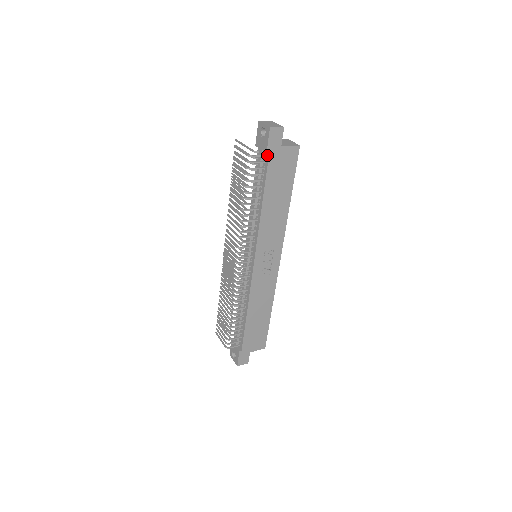
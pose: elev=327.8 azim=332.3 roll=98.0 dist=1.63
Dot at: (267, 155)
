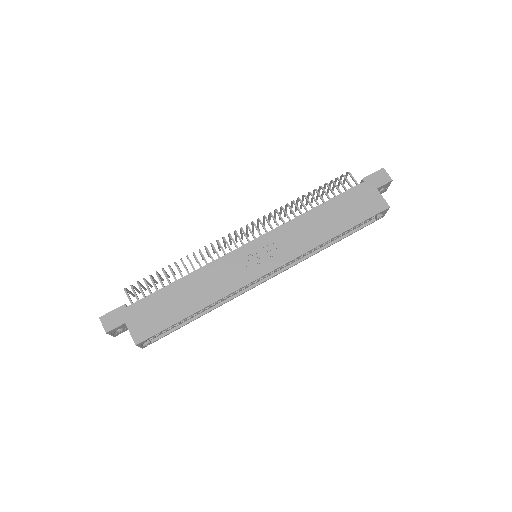
Dot at: (360, 184)
